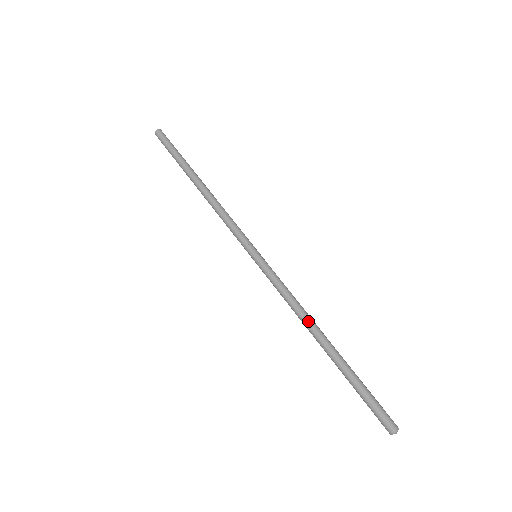
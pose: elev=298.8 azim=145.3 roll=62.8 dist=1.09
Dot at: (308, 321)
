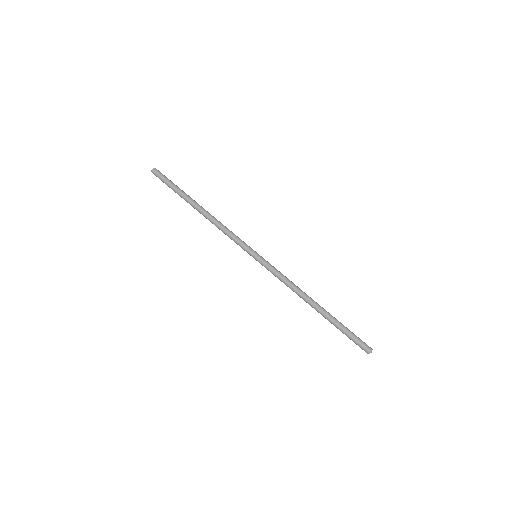
Dot at: (303, 295)
